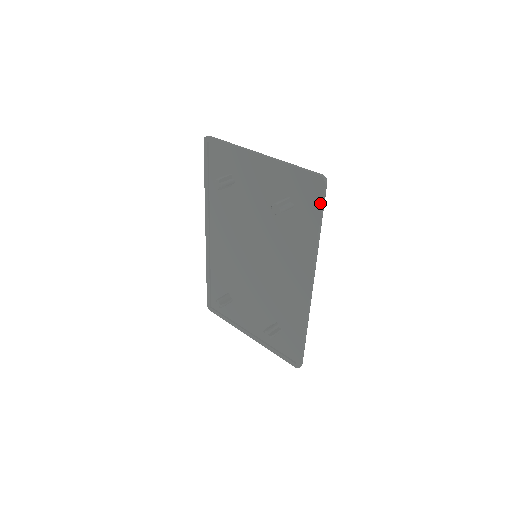
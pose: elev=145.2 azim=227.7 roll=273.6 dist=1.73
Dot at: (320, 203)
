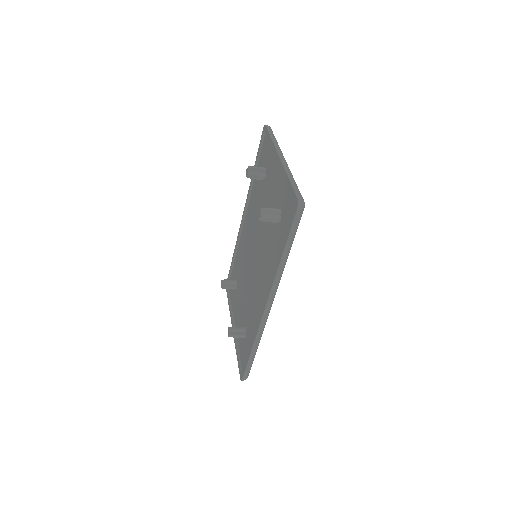
Dot at: (290, 227)
